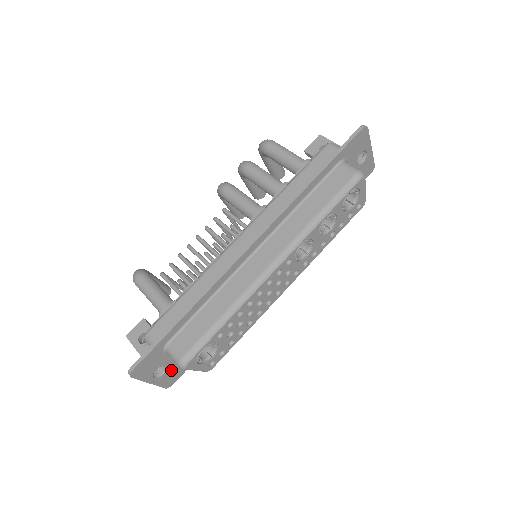
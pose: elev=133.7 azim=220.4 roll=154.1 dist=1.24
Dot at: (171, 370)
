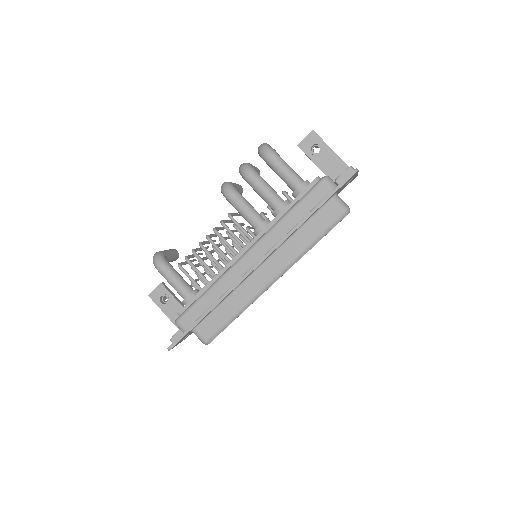
Dot at: occluded
